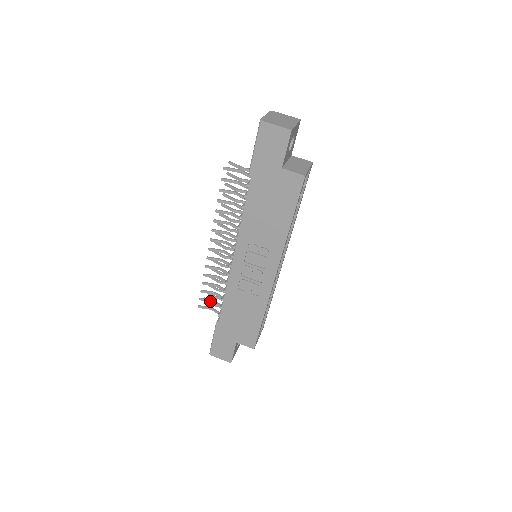
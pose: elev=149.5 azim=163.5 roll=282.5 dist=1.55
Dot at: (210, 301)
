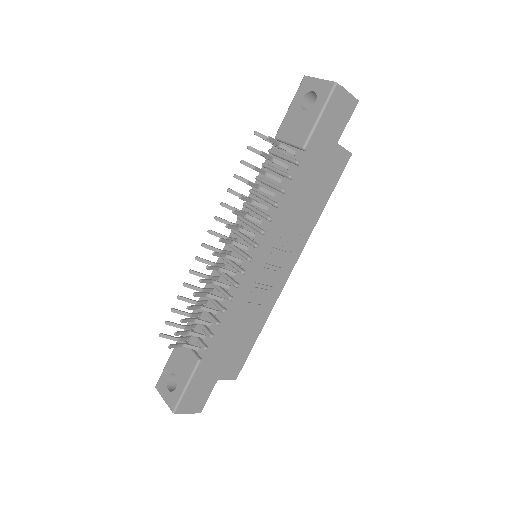
Dot at: (185, 333)
